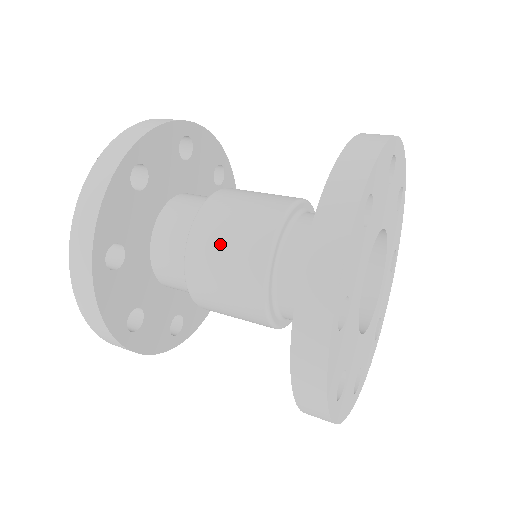
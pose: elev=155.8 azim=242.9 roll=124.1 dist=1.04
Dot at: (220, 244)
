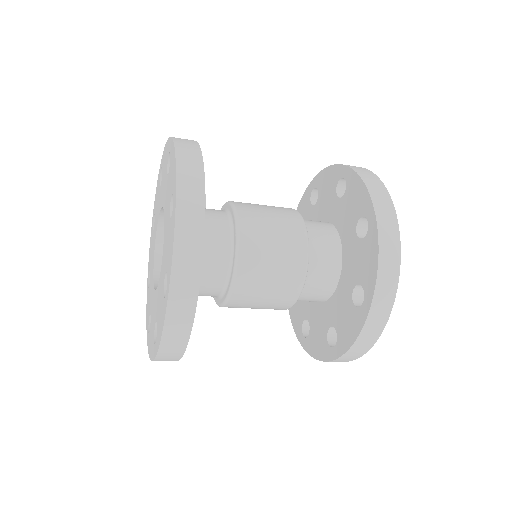
Dot at: (268, 258)
